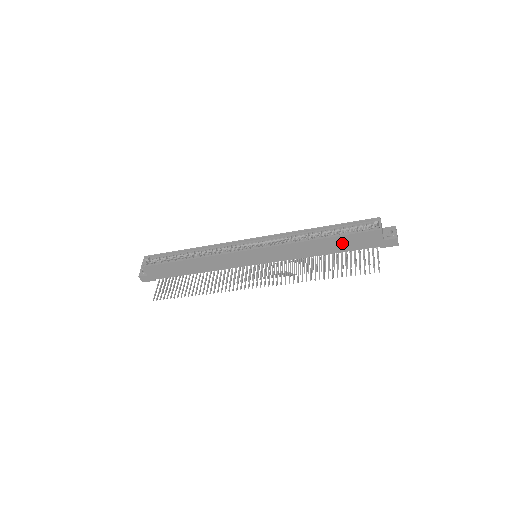
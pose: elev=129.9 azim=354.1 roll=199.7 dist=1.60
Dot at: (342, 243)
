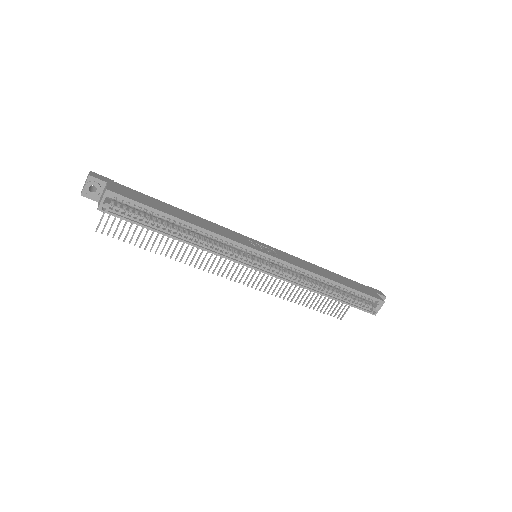
Dot at: occluded
